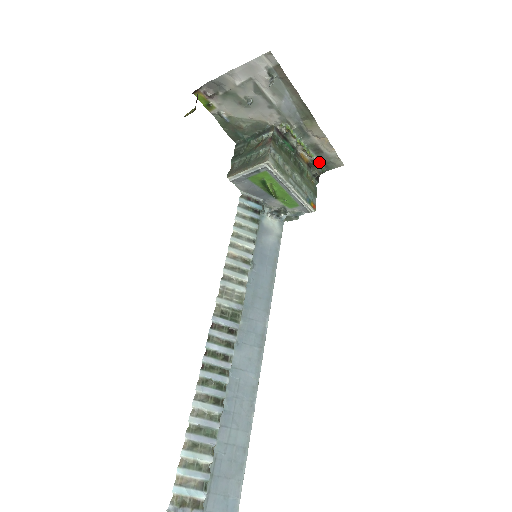
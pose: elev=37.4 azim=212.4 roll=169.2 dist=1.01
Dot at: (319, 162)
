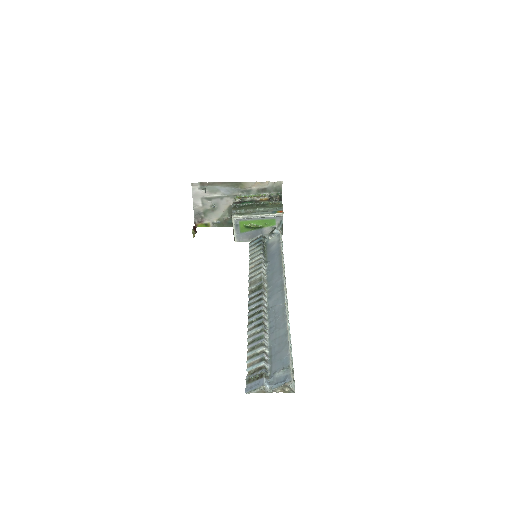
Dot at: (272, 193)
